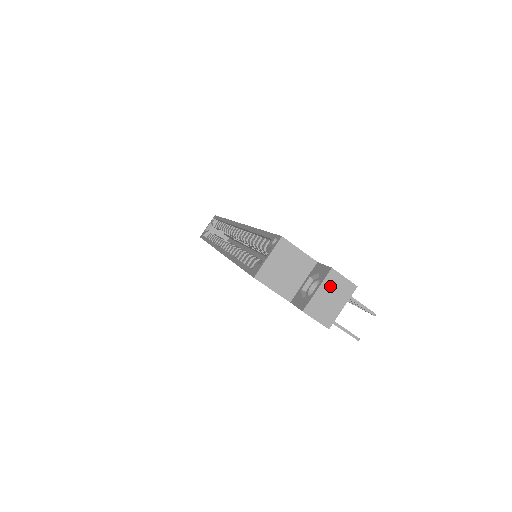
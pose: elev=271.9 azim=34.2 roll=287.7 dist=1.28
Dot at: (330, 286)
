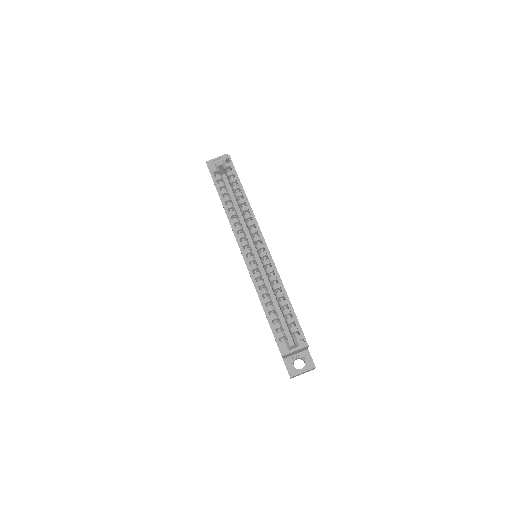
Dot at: occluded
